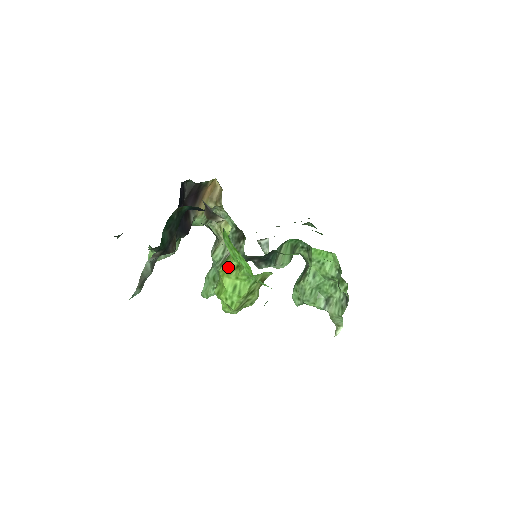
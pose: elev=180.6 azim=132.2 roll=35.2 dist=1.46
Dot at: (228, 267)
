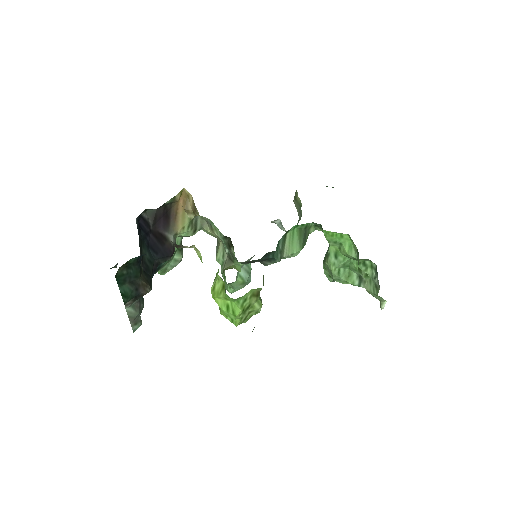
Dot at: (216, 287)
